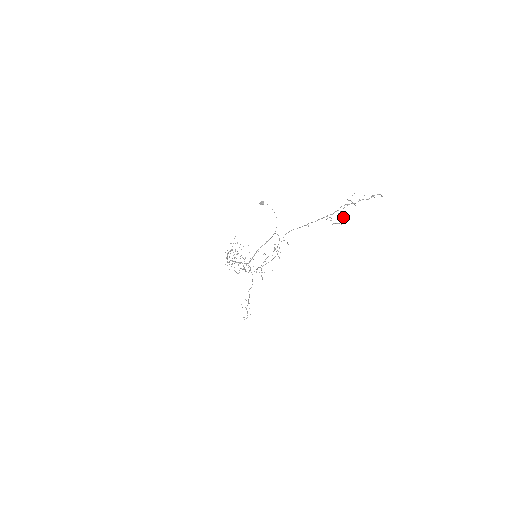
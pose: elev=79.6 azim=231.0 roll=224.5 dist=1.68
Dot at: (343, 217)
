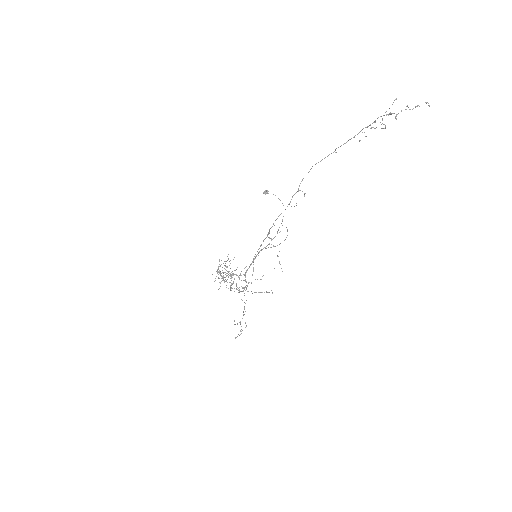
Dot at: (383, 124)
